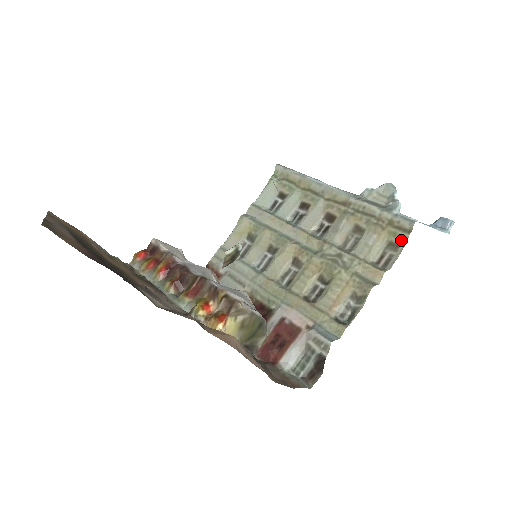
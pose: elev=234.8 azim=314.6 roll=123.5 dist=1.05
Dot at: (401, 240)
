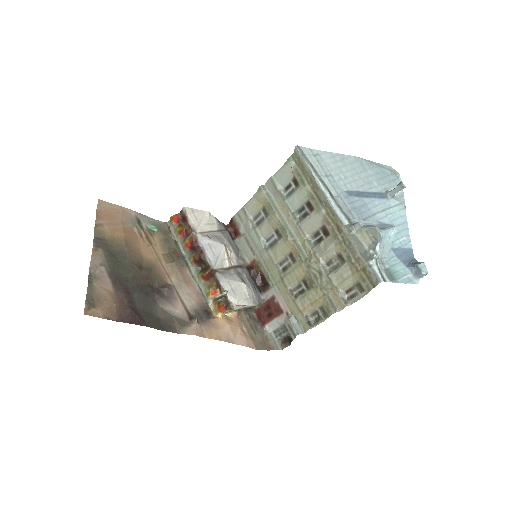
Dot at: (366, 288)
